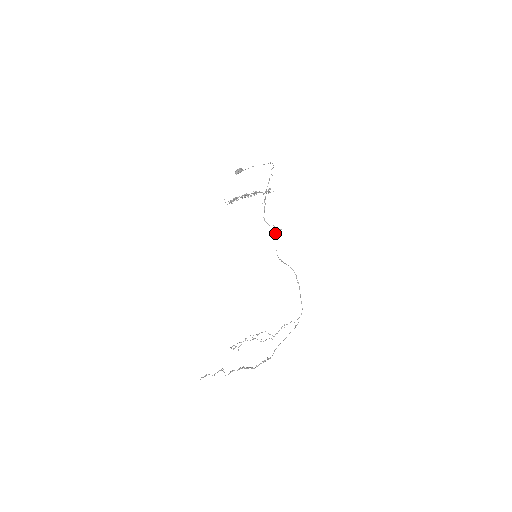
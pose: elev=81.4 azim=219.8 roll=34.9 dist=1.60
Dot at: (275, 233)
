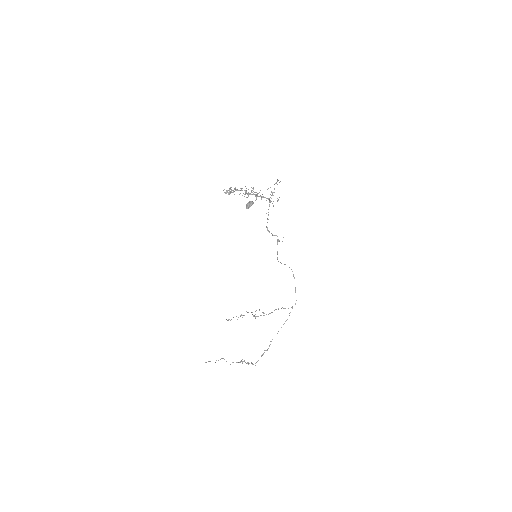
Dot at: (277, 243)
